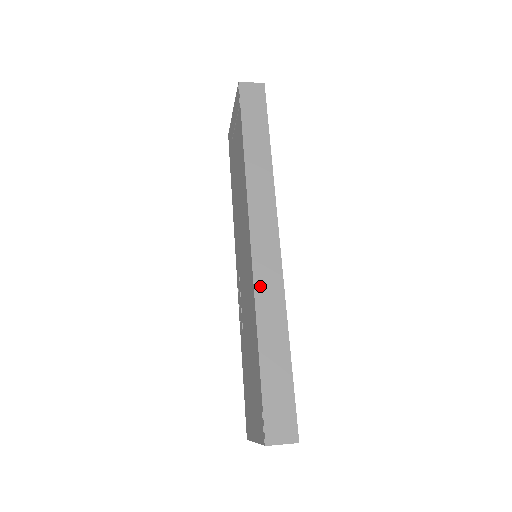
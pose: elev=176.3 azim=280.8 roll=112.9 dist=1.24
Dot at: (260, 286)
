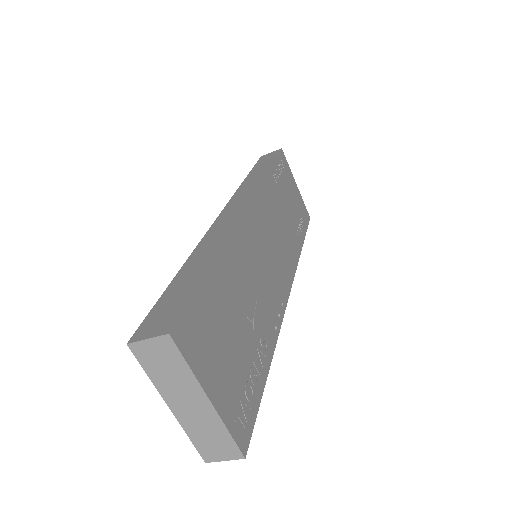
Dot at: (210, 234)
